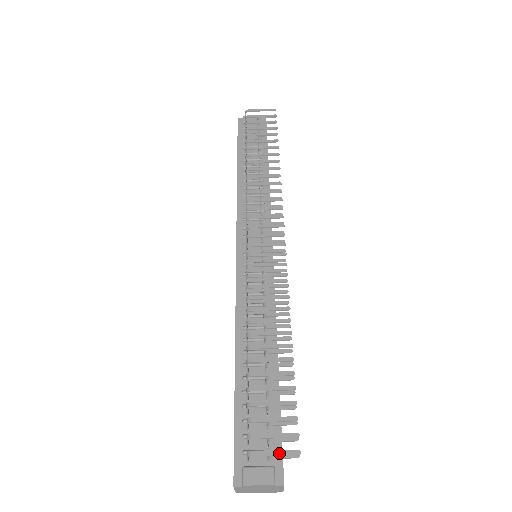
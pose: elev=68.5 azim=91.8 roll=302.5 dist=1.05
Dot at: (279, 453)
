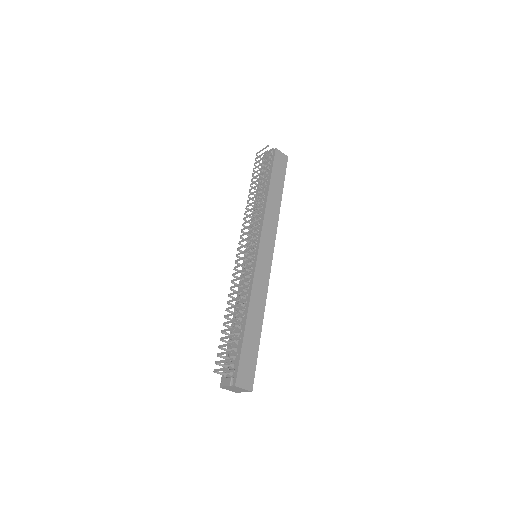
Dot at: (222, 370)
